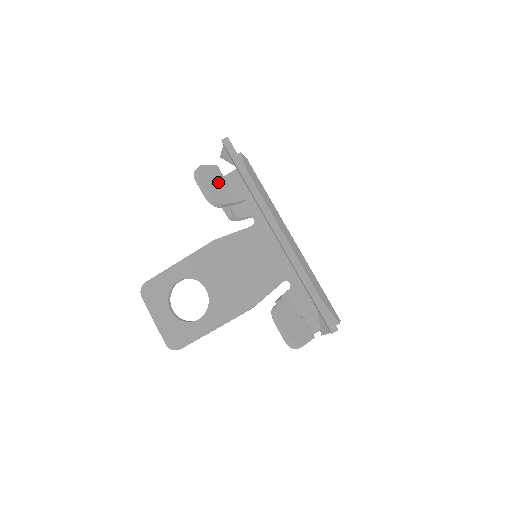
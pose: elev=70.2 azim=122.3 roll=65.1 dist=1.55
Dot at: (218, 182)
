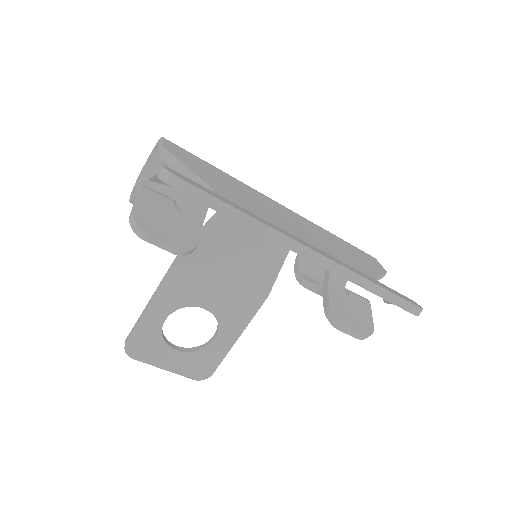
Dot at: (167, 214)
